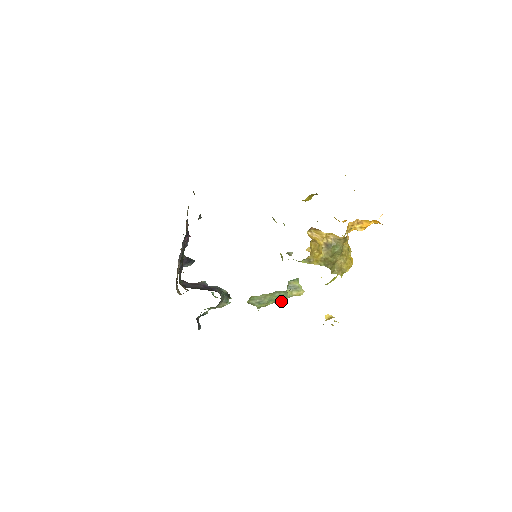
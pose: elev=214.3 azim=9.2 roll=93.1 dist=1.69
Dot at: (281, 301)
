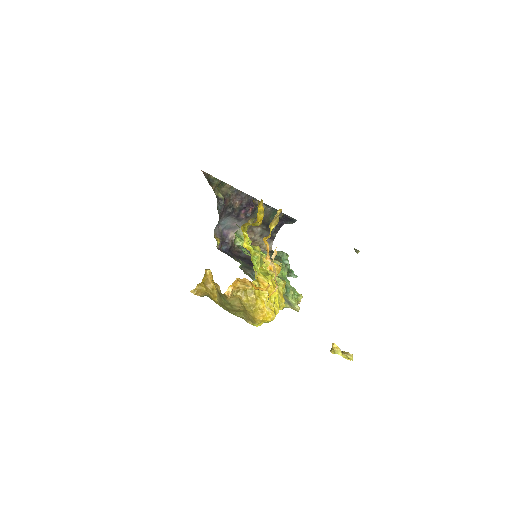
Dot at: occluded
